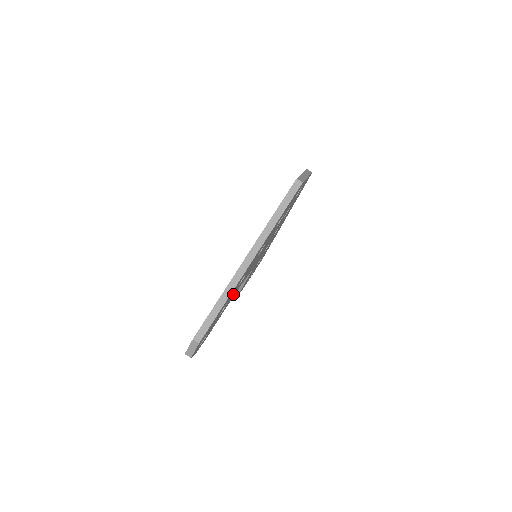
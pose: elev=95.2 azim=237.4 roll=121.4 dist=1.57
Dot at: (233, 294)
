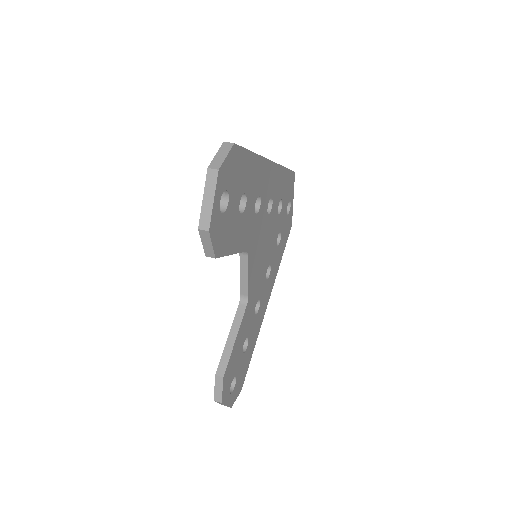
Dot at: (248, 220)
